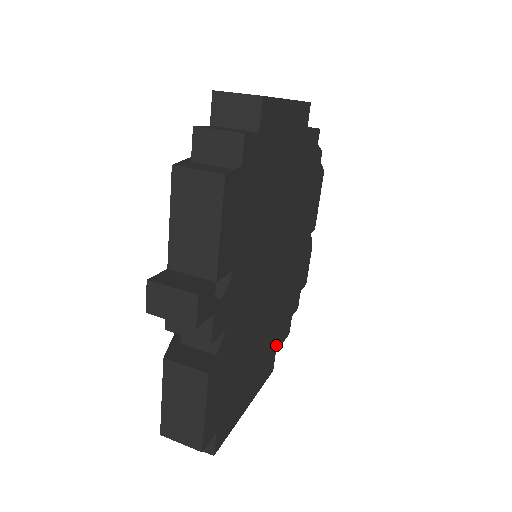
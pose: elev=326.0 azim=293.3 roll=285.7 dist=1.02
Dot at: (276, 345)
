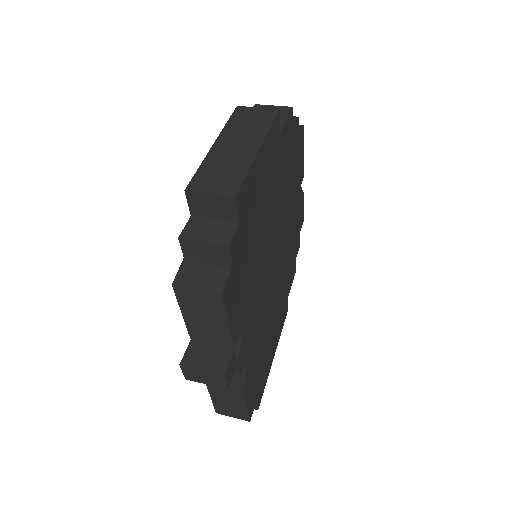
Dot at: (287, 294)
